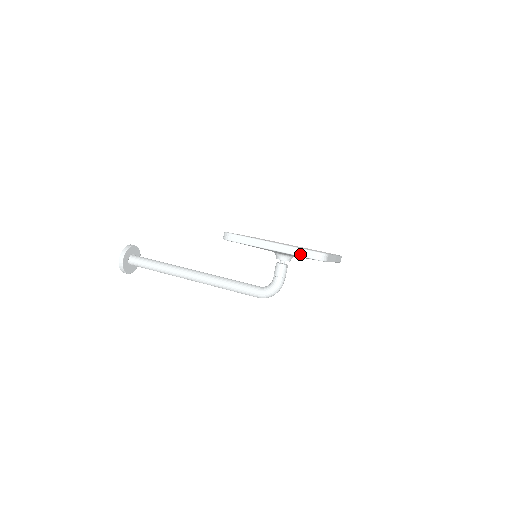
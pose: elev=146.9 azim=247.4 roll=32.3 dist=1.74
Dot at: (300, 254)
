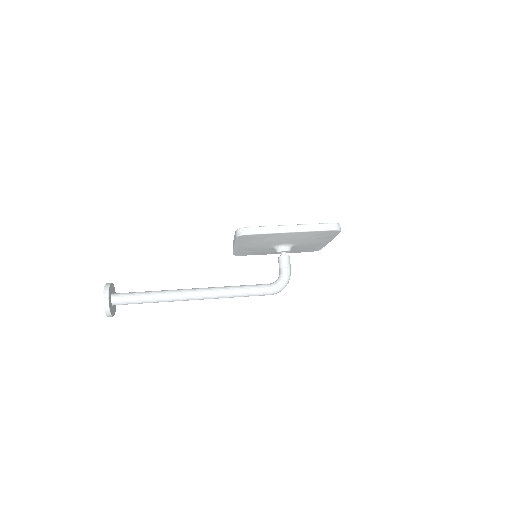
Dot at: (320, 229)
